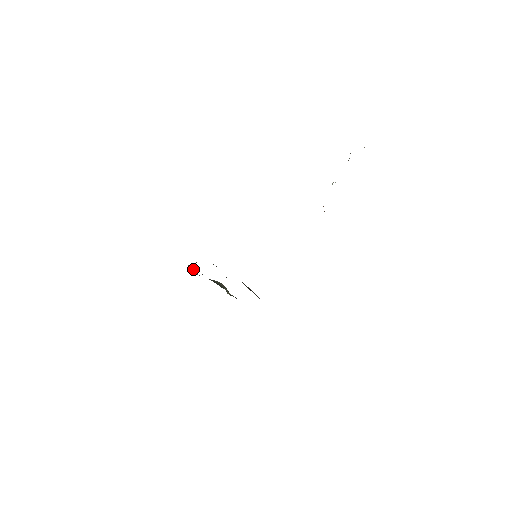
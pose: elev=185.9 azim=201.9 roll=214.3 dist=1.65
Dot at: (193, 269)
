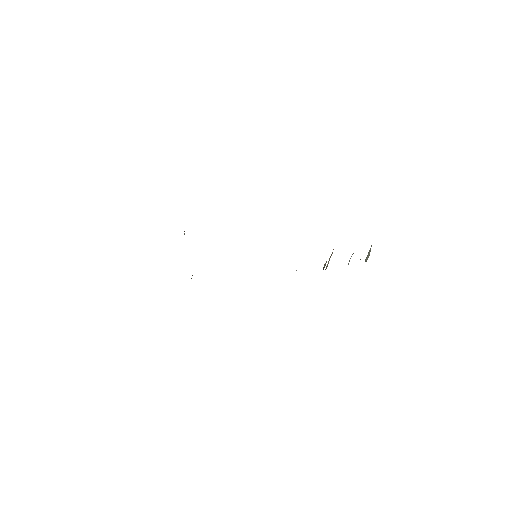
Dot at: occluded
